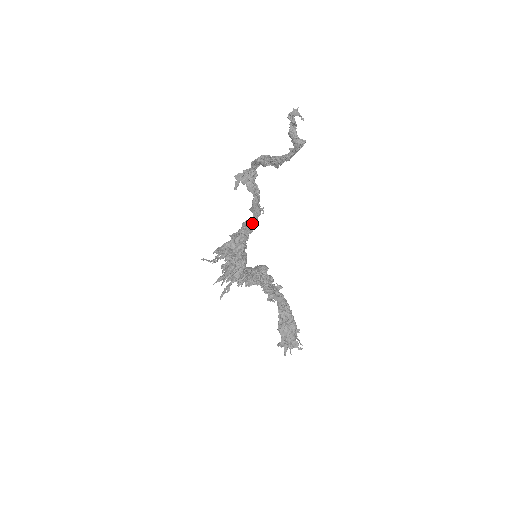
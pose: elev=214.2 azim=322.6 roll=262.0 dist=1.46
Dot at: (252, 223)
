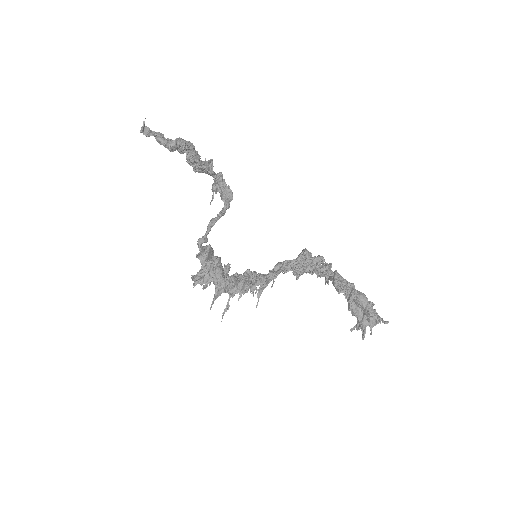
Dot at: (198, 240)
